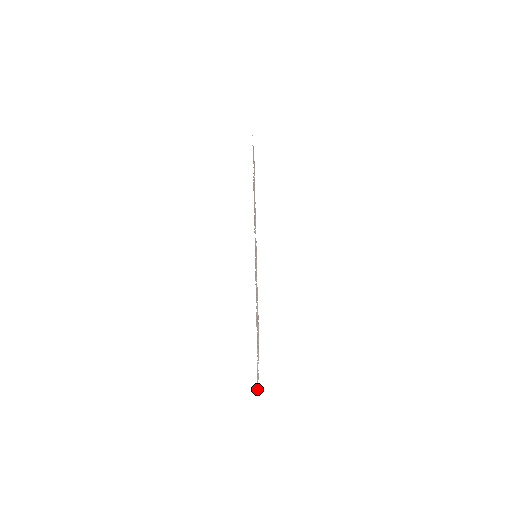
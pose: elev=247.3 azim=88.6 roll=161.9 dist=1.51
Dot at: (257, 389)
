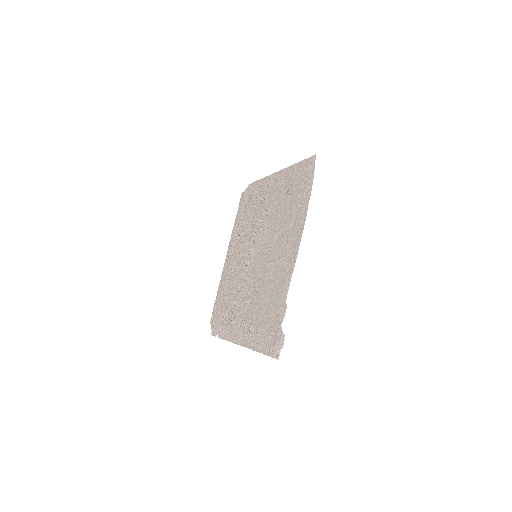
Dot at: (278, 355)
